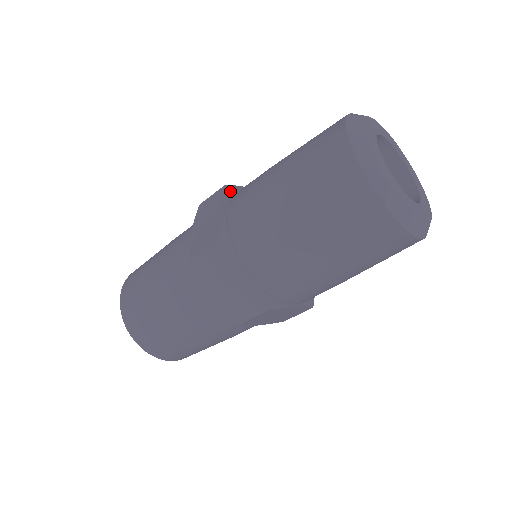
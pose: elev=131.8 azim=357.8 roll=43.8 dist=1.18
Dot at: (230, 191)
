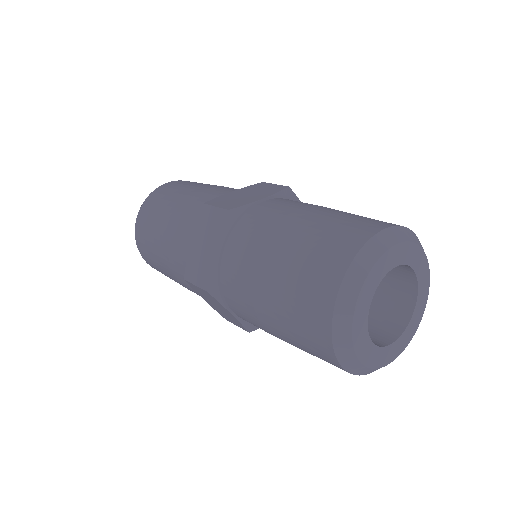
Dot at: (285, 193)
